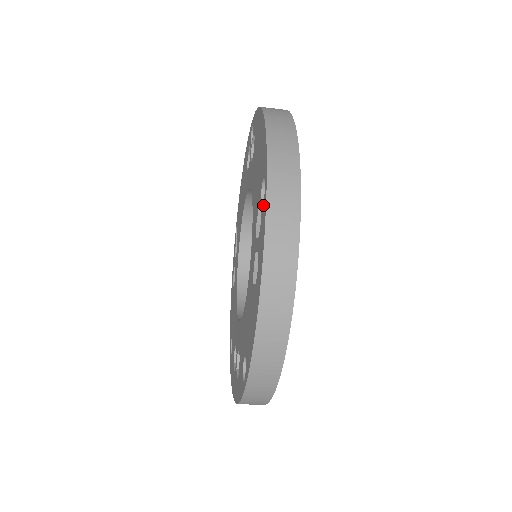
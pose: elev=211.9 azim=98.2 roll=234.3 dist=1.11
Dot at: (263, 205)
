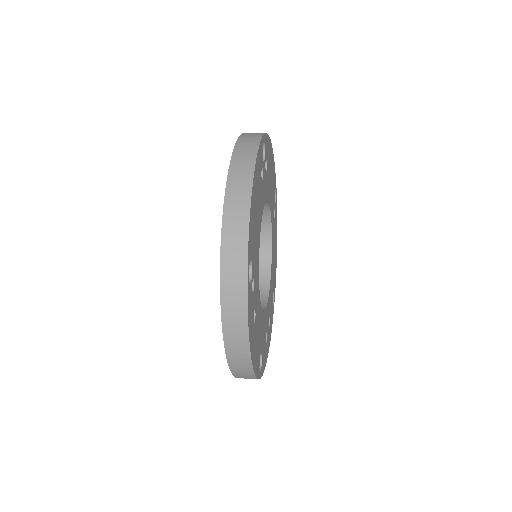
Dot at: occluded
